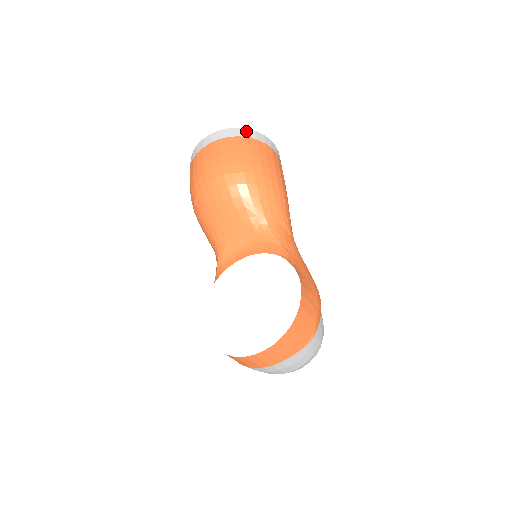
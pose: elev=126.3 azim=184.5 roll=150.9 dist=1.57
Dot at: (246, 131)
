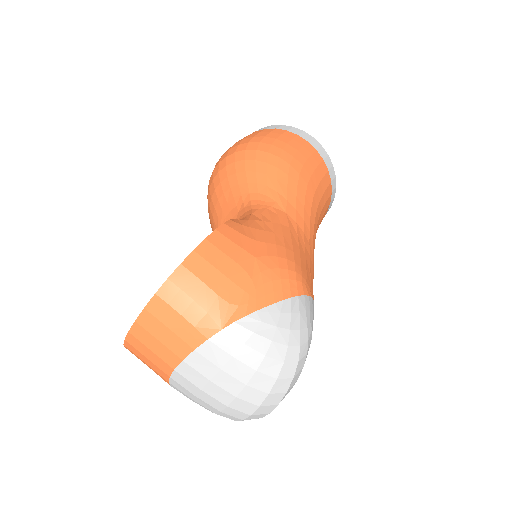
Dot at: (269, 127)
